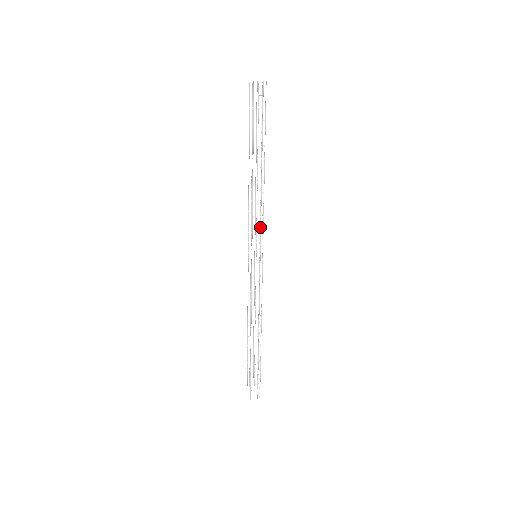
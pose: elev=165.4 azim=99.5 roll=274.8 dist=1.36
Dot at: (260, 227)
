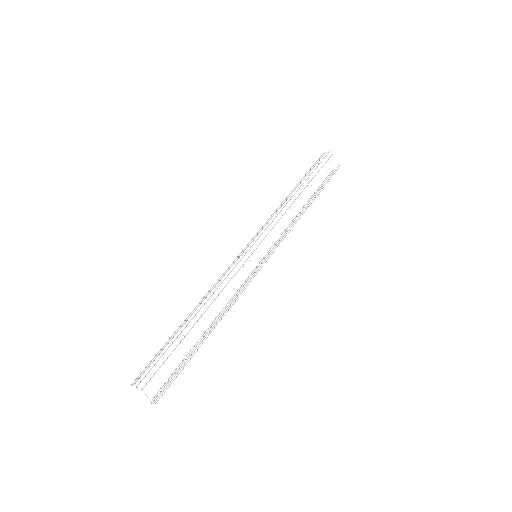
Dot at: (269, 225)
